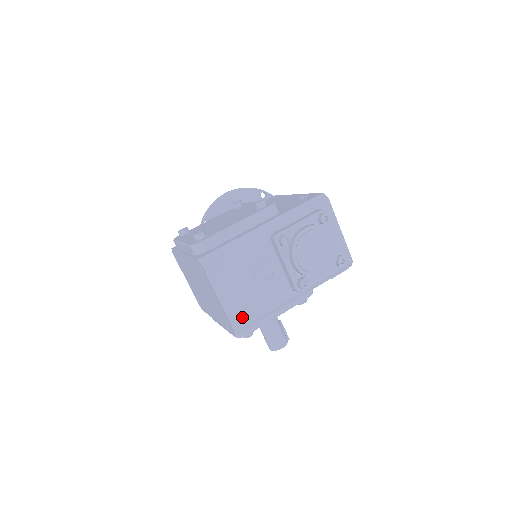
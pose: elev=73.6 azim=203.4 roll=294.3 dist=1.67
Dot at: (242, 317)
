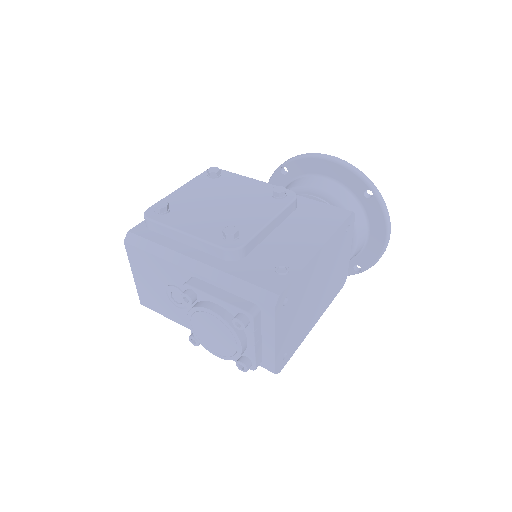
Dot at: (149, 301)
